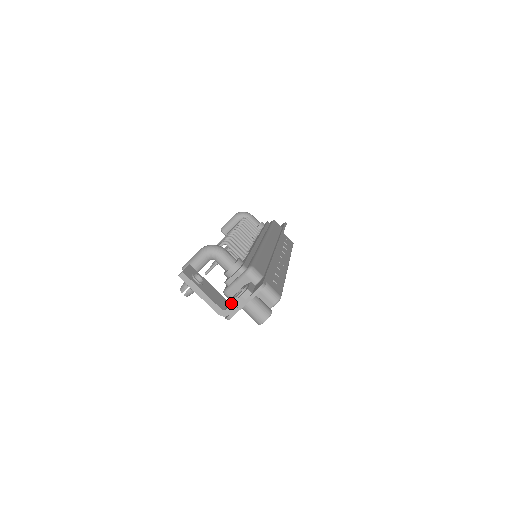
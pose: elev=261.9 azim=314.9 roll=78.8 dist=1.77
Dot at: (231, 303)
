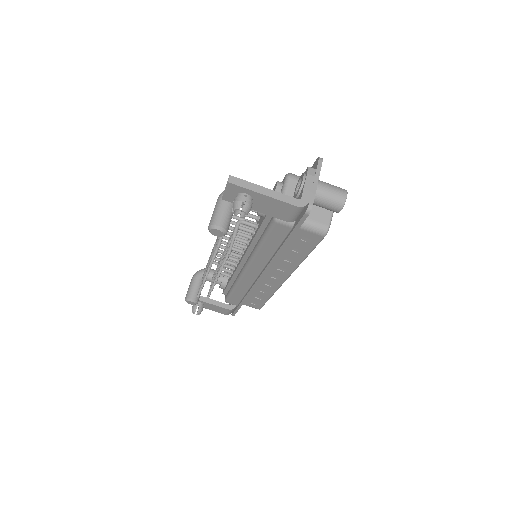
Dot at: (301, 190)
